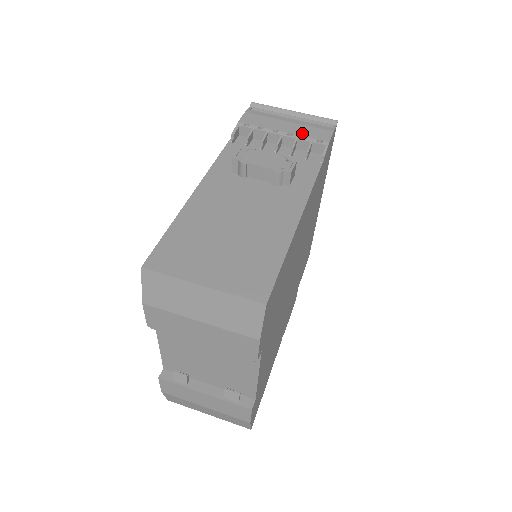
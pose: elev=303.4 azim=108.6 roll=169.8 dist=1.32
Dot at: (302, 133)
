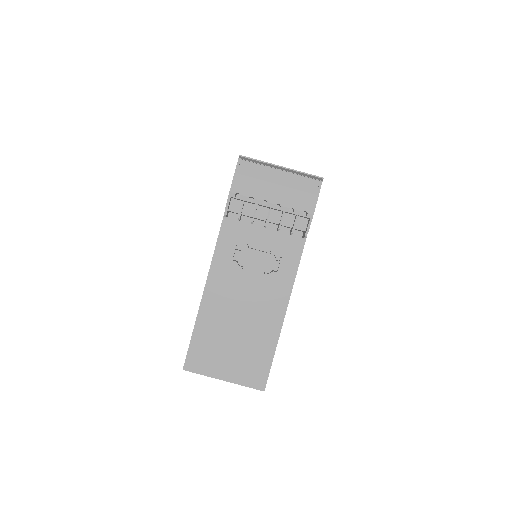
Dot at: (289, 203)
